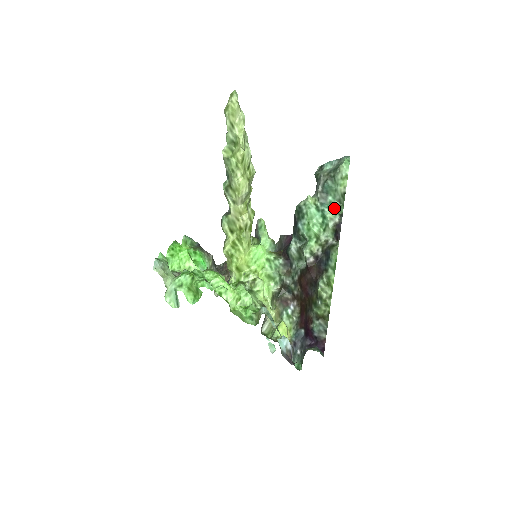
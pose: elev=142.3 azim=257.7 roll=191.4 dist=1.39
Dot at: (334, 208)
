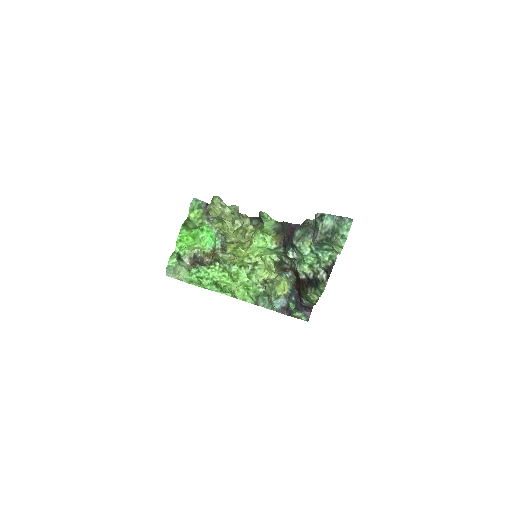
Dot at: (328, 254)
